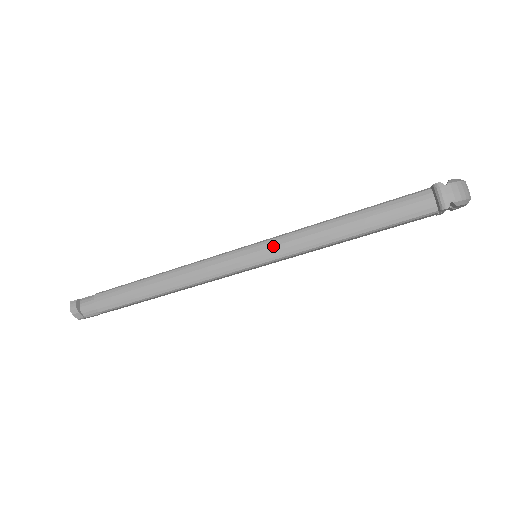
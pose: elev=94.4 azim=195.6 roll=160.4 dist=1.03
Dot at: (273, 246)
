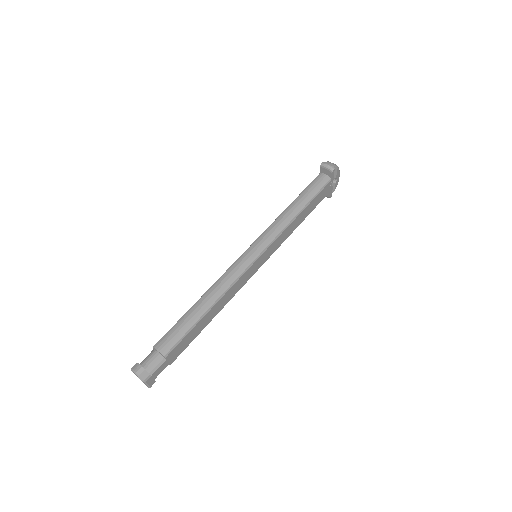
Dot at: (265, 236)
